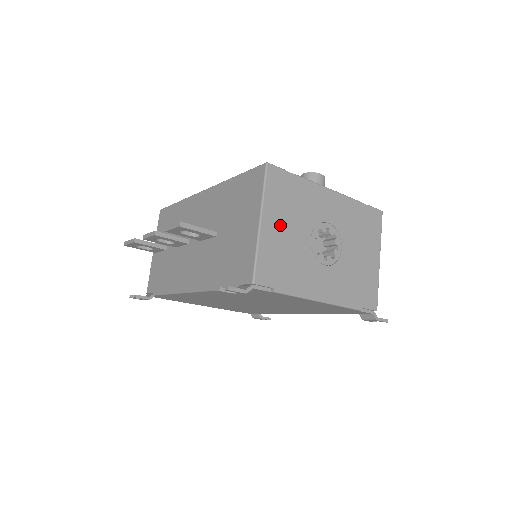
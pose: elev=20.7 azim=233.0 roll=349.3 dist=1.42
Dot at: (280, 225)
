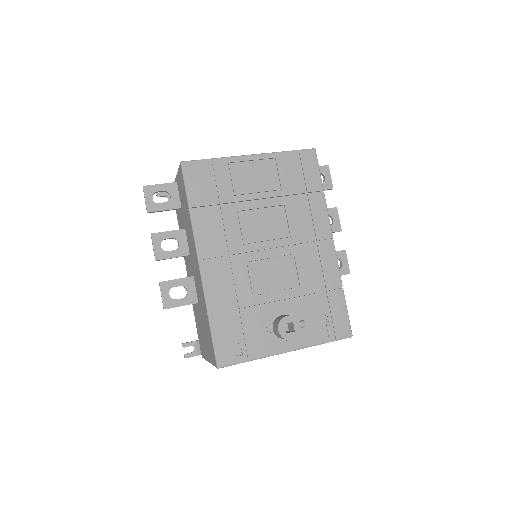
Dot at: occluded
